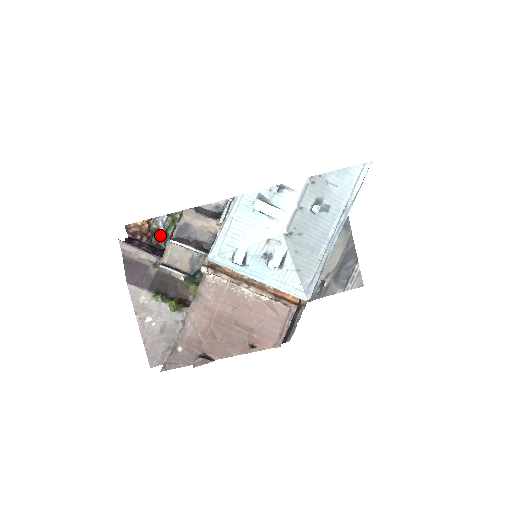
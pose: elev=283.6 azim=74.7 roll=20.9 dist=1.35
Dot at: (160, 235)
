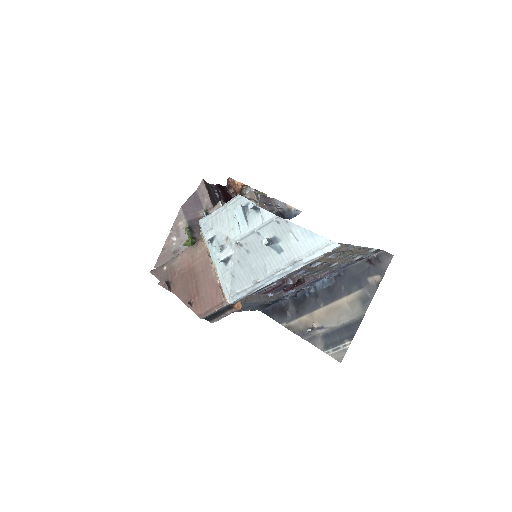
Dot at: occluded
